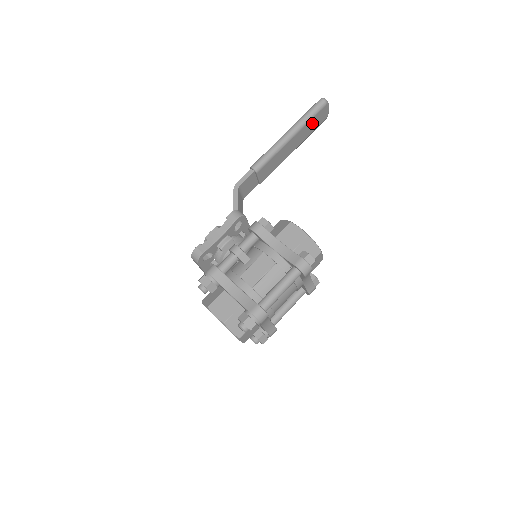
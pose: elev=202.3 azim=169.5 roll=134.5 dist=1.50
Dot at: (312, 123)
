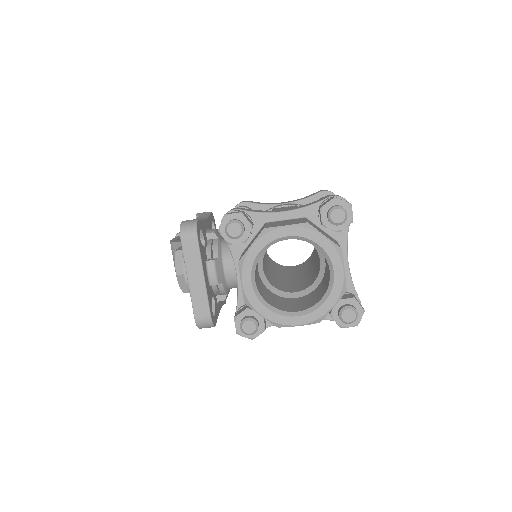
Dot at: occluded
